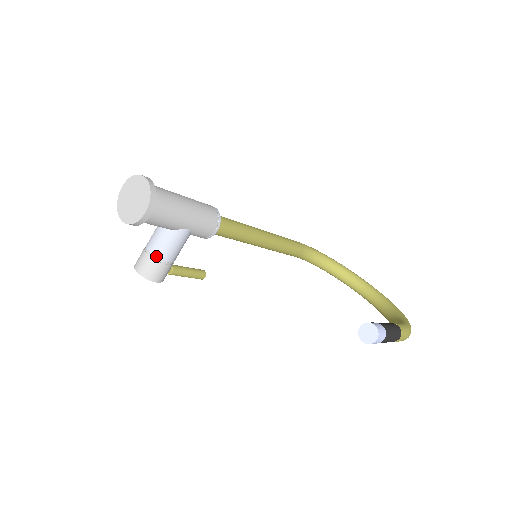
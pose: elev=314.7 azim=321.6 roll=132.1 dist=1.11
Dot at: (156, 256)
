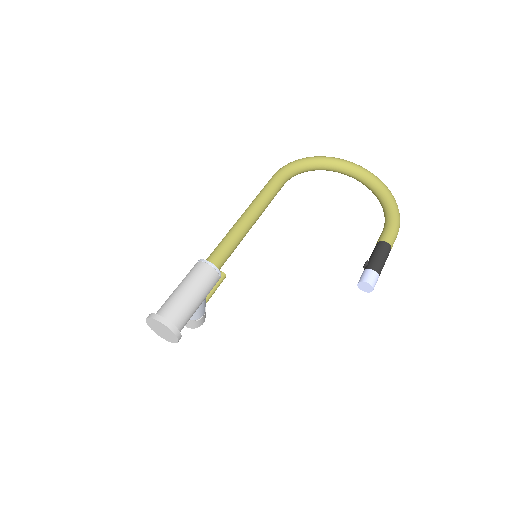
Dot at: (193, 320)
